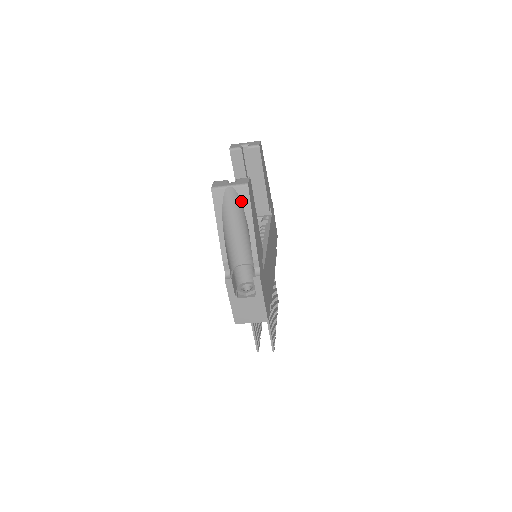
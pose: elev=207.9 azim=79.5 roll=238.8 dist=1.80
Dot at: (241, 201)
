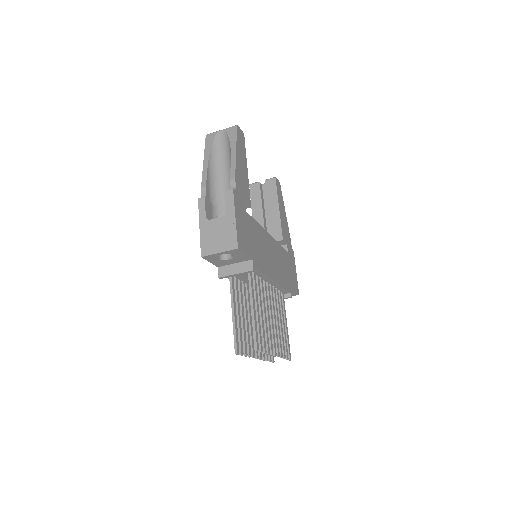
Dot at: (229, 137)
